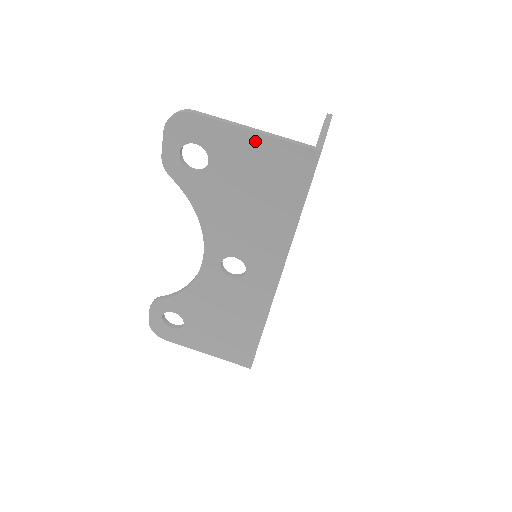
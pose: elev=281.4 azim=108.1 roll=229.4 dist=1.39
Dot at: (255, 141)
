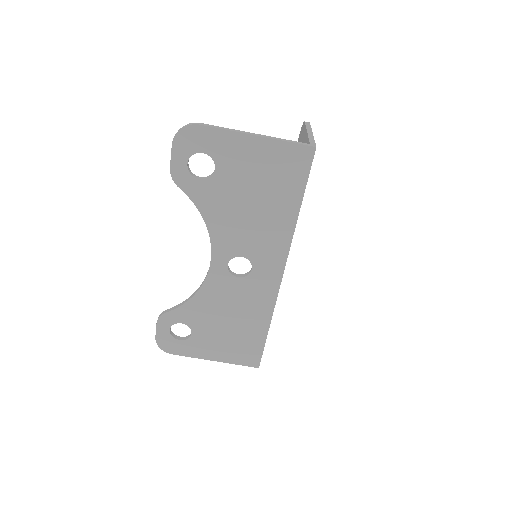
Dot at: (257, 144)
